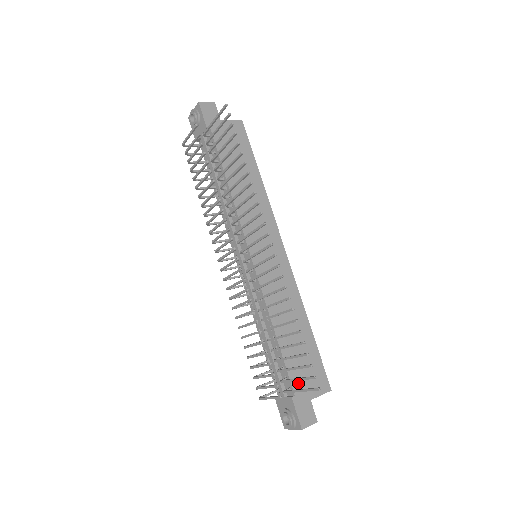
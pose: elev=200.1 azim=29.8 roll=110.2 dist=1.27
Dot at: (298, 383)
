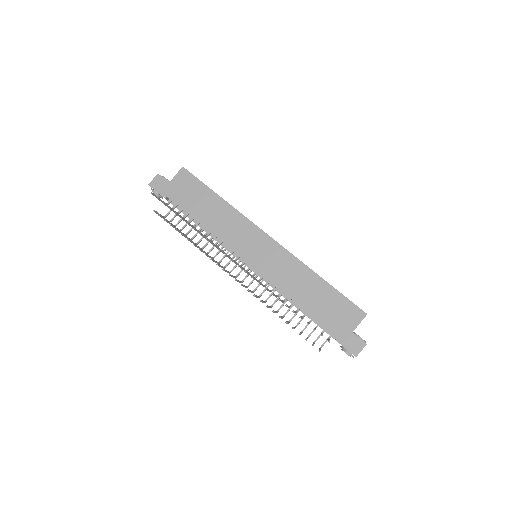
Dot at: (335, 327)
